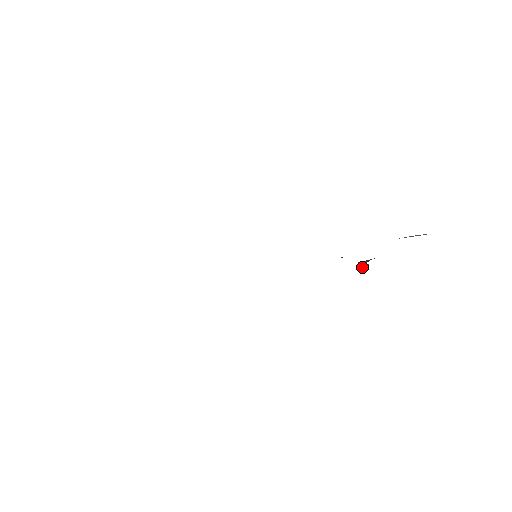
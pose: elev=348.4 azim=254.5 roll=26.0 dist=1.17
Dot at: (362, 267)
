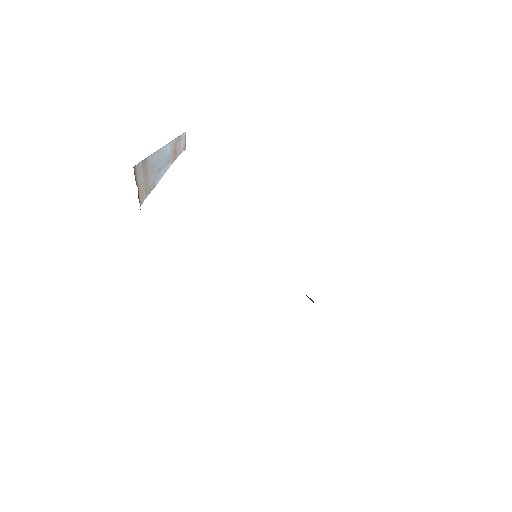
Dot at: occluded
